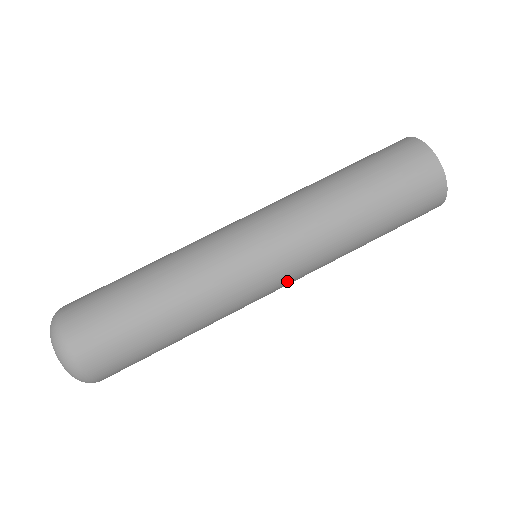
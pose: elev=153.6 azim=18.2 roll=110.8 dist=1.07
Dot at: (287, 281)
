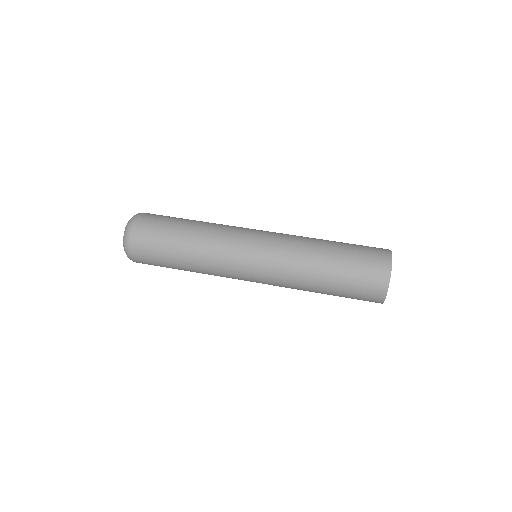
Dot at: occluded
